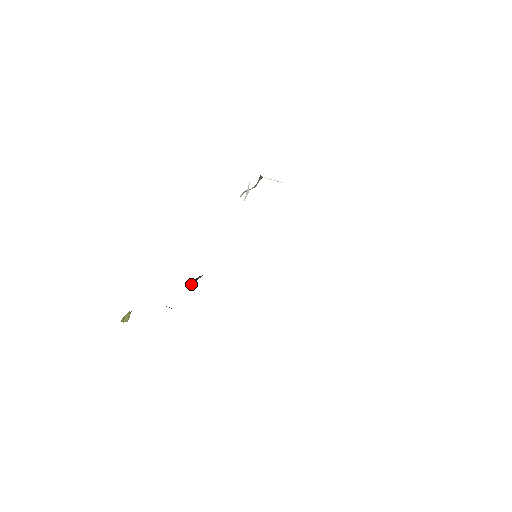
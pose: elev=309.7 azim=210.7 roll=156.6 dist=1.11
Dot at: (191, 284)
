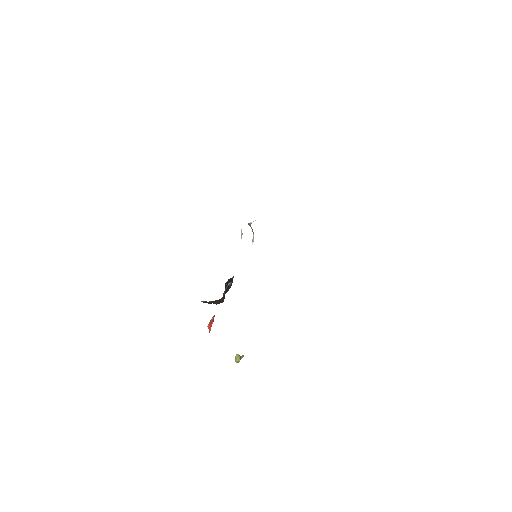
Dot at: (228, 290)
